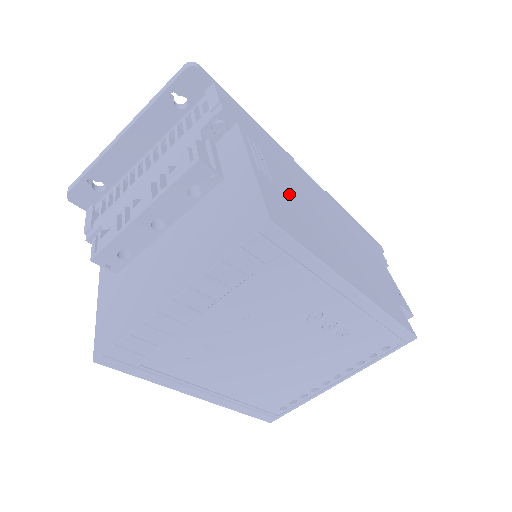
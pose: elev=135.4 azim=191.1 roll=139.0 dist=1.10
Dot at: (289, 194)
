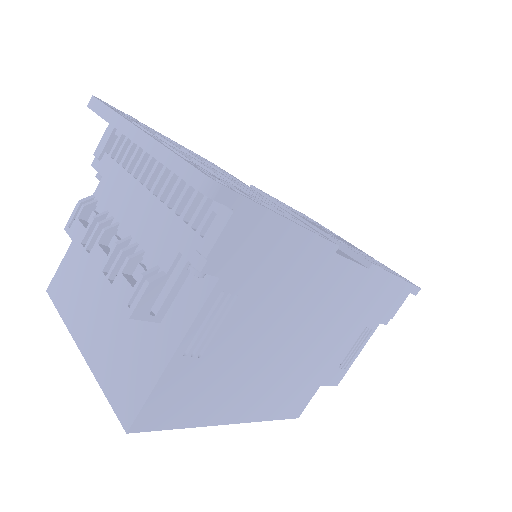
Dot at: (226, 354)
